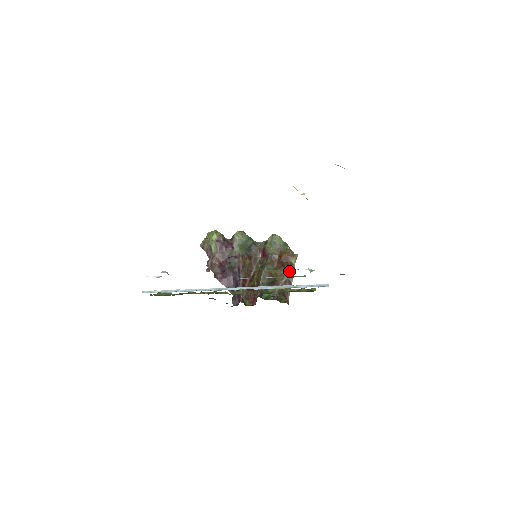
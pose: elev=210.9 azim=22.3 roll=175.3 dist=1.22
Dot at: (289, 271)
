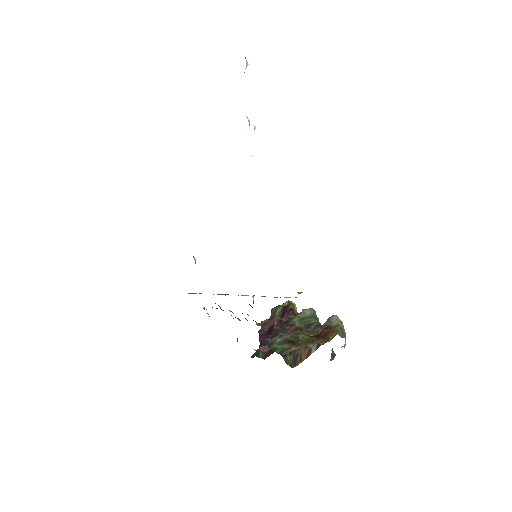
Dot at: (319, 342)
